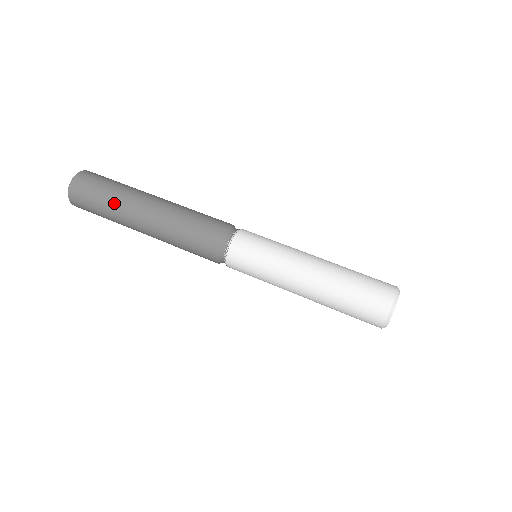
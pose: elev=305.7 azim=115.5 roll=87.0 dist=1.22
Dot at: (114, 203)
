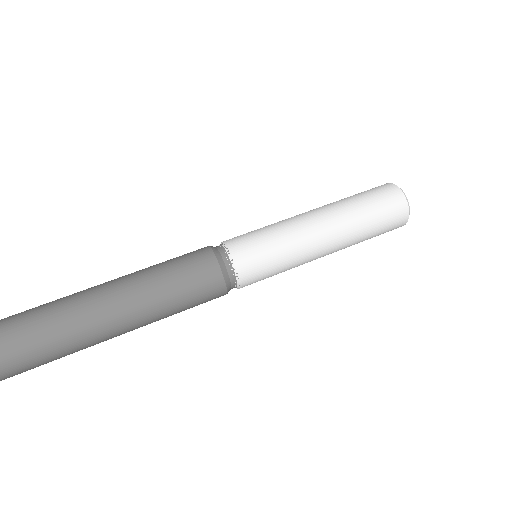
Dot at: (72, 352)
